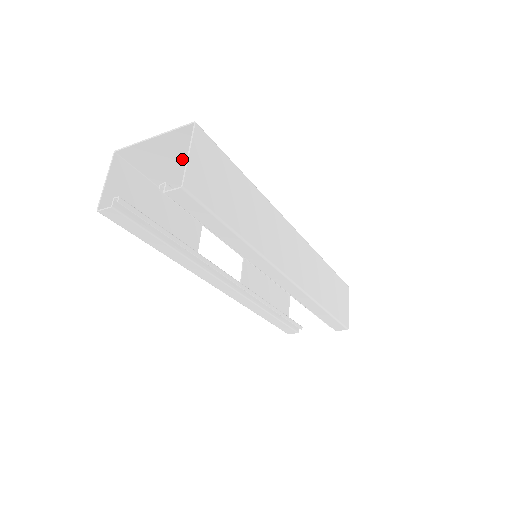
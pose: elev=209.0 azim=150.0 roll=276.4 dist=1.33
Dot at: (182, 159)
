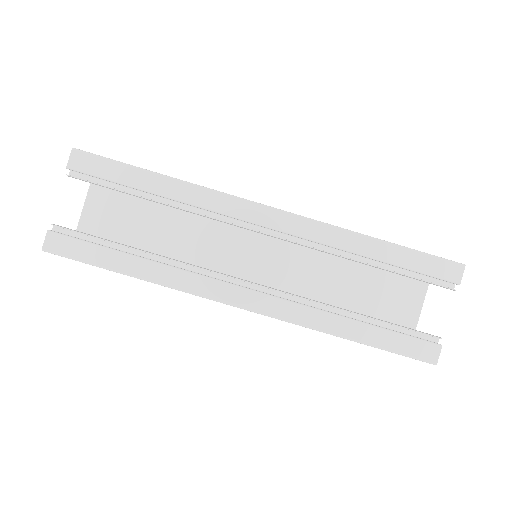
Dot at: (117, 211)
